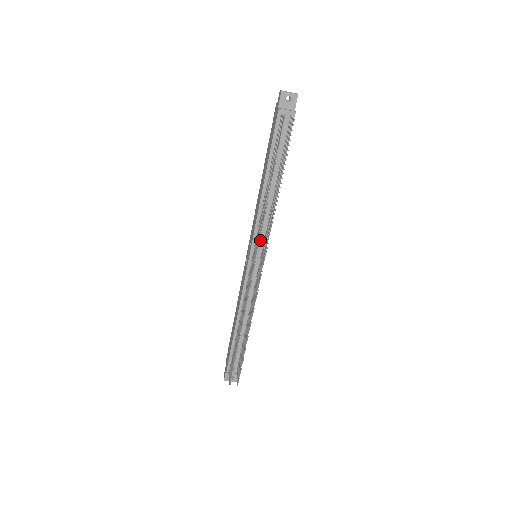
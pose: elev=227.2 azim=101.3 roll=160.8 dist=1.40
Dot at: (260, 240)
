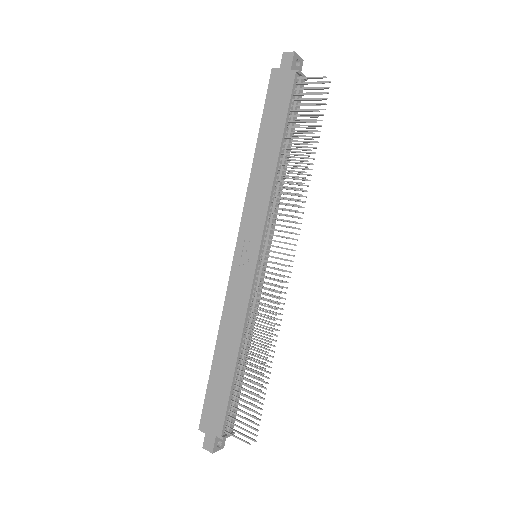
Dot at: (270, 231)
